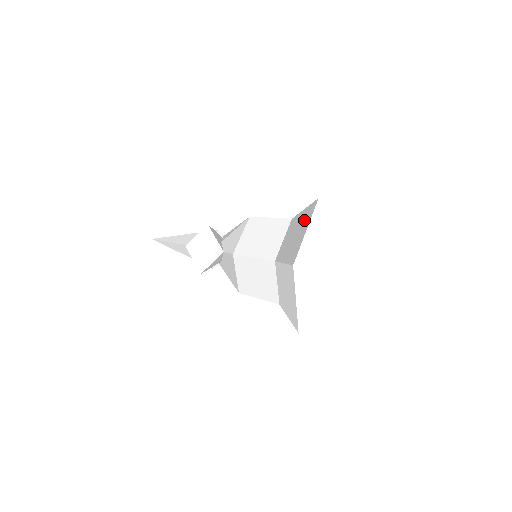
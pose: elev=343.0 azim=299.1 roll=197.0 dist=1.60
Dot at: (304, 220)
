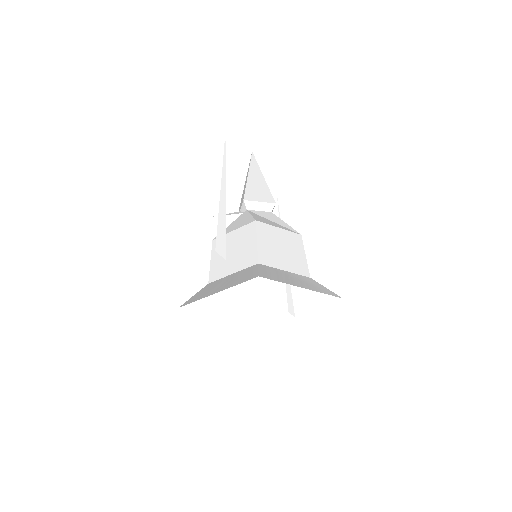
Dot at: occluded
